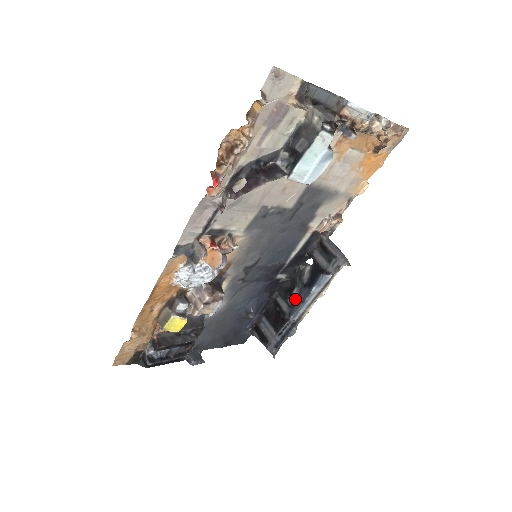
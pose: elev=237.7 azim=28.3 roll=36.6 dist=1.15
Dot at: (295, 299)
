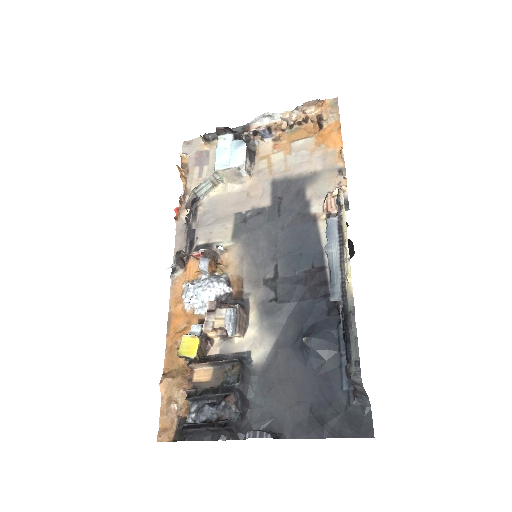
Dot at: occluded
